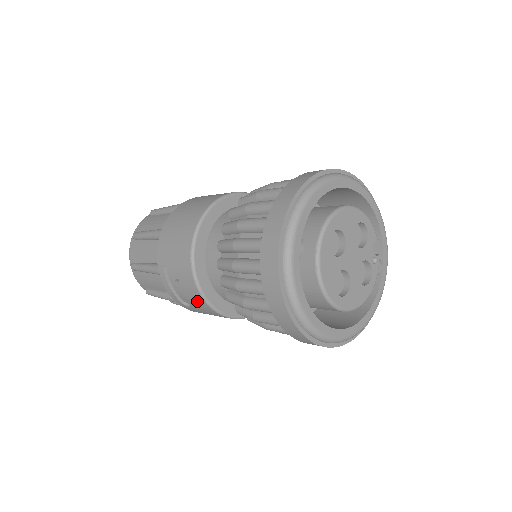
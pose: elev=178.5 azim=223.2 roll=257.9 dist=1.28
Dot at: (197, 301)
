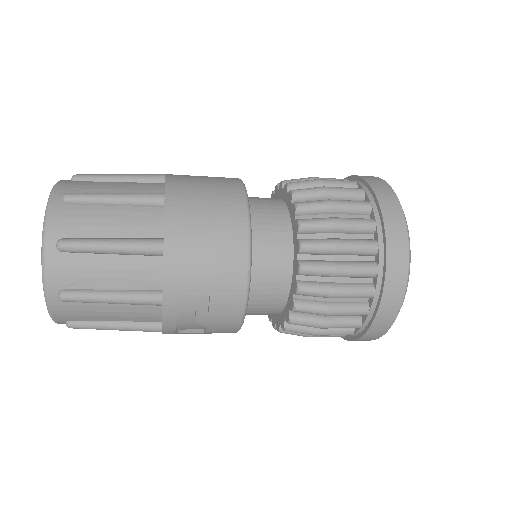
Dot at: (222, 328)
